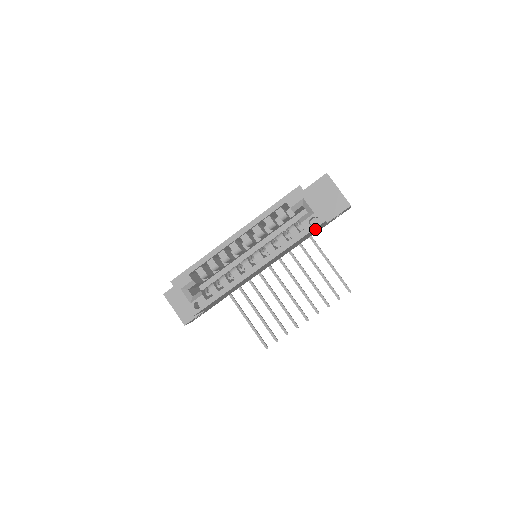
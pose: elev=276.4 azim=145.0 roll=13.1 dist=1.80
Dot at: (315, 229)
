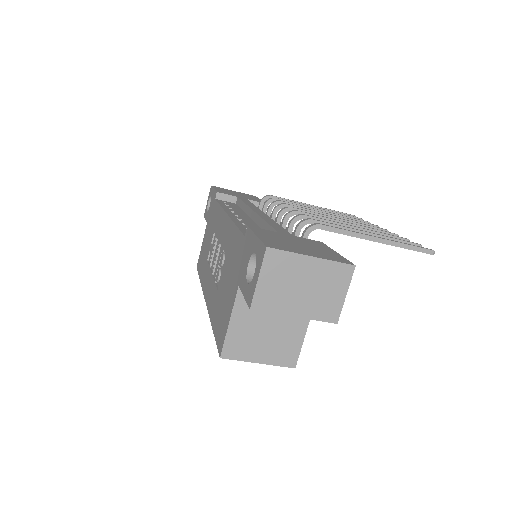
Dot at: occluded
